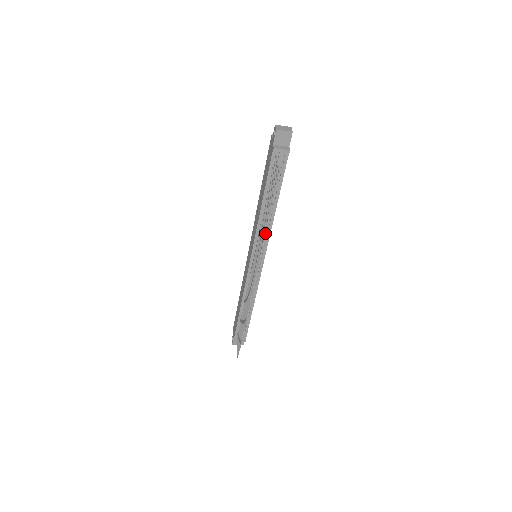
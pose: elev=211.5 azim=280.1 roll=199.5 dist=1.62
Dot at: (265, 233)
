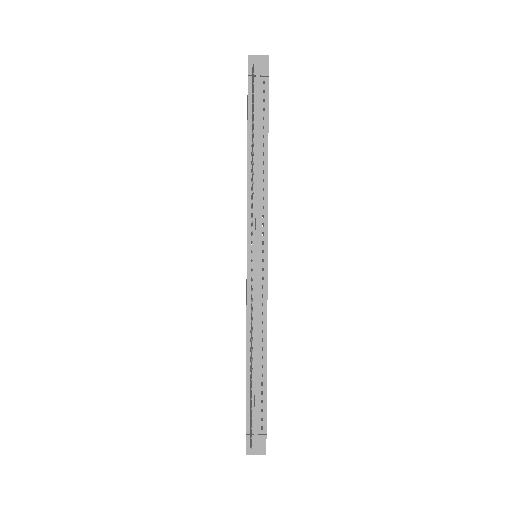
Dot at: (260, 204)
